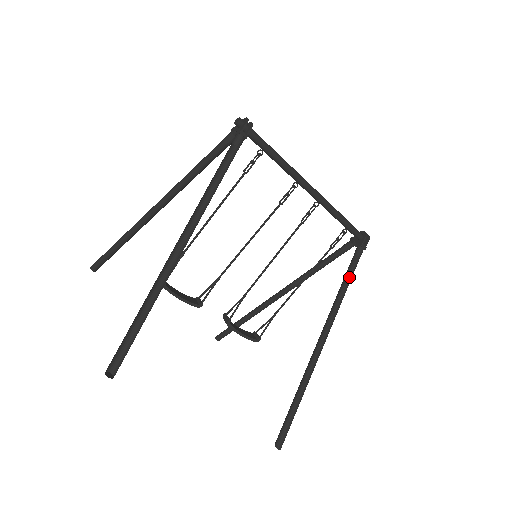
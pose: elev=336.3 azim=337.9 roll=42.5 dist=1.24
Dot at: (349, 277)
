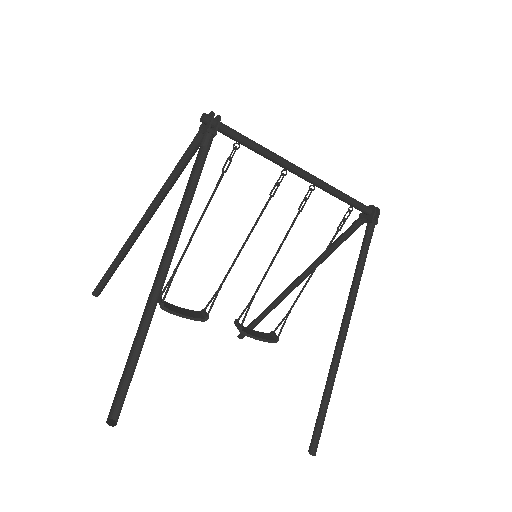
Dot at: (363, 259)
